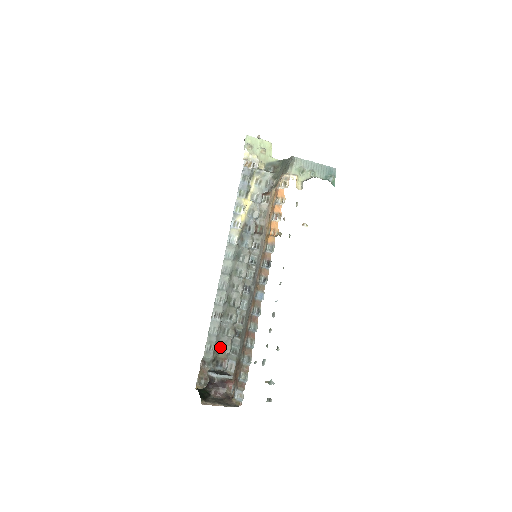
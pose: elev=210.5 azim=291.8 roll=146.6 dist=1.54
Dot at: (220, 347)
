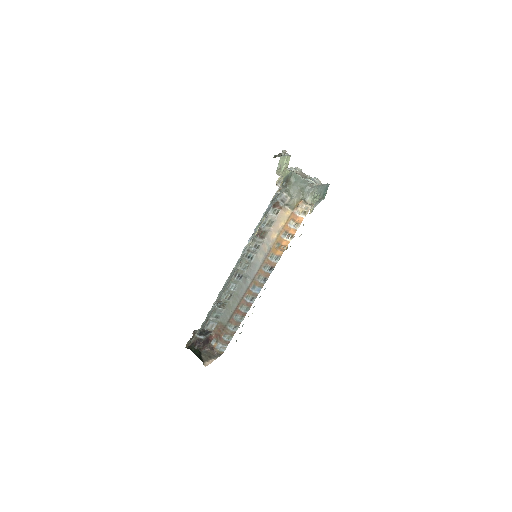
Dot at: occluded
